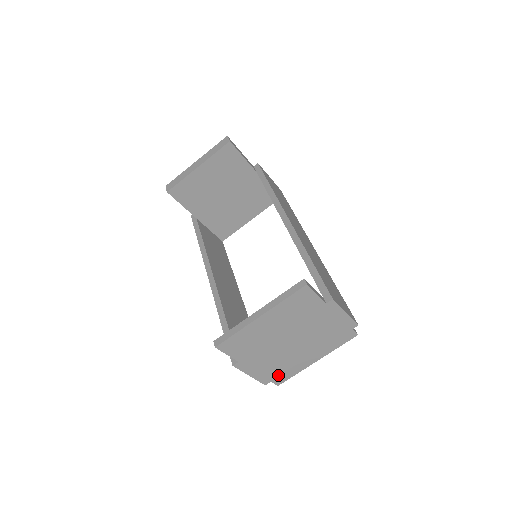
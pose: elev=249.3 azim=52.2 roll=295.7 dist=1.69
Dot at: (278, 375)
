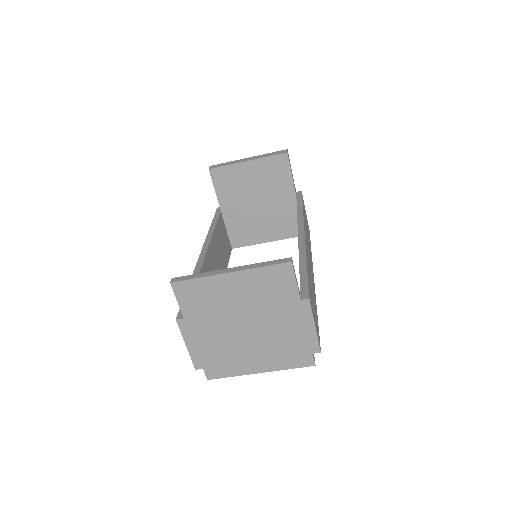
Dot at: (214, 365)
